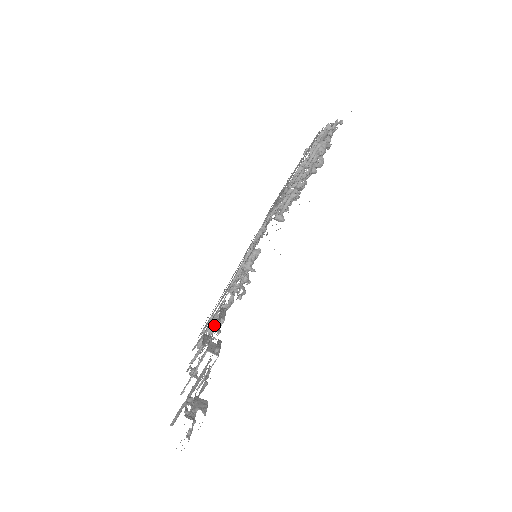
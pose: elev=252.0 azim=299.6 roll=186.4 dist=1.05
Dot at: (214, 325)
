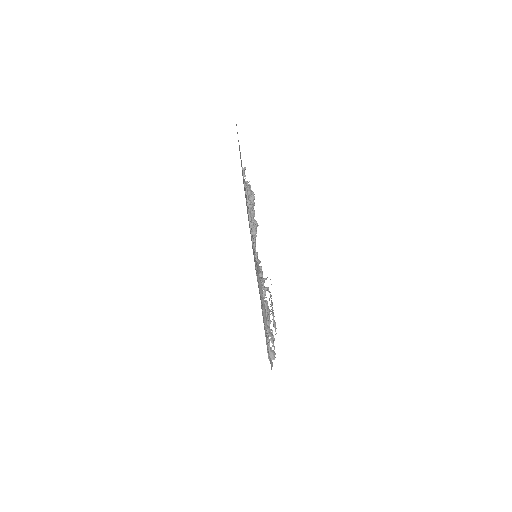
Dot at: (269, 332)
